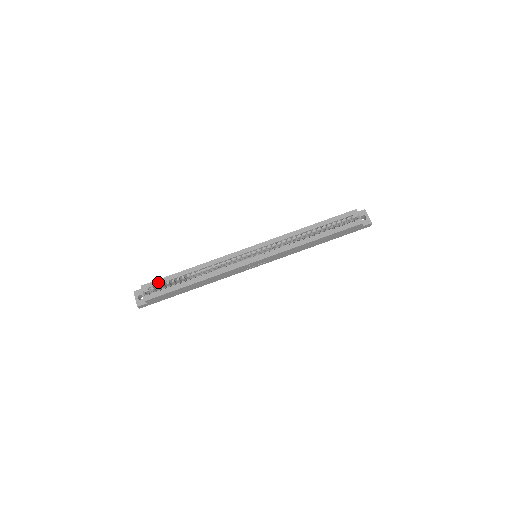
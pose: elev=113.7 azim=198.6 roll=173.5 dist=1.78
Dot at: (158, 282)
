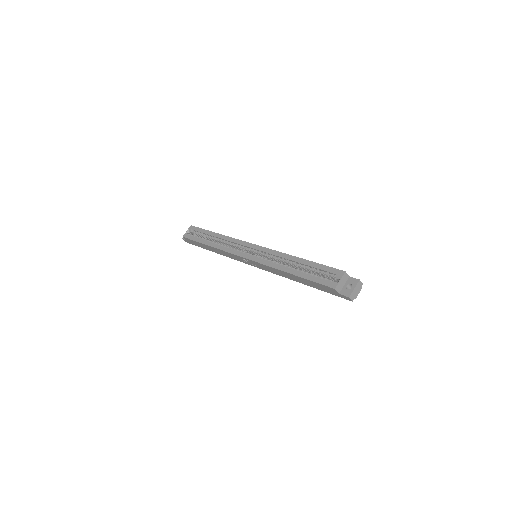
Dot at: (198, 229)
